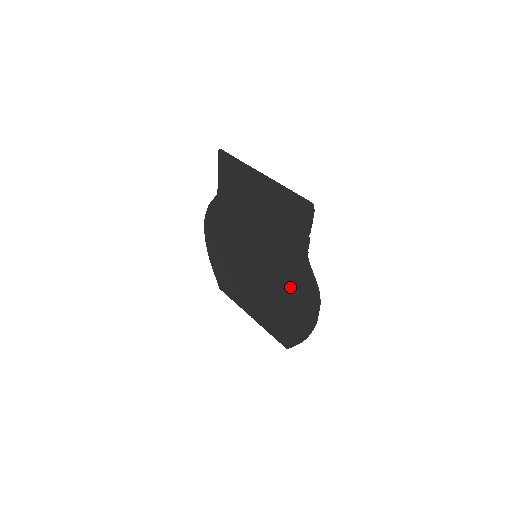
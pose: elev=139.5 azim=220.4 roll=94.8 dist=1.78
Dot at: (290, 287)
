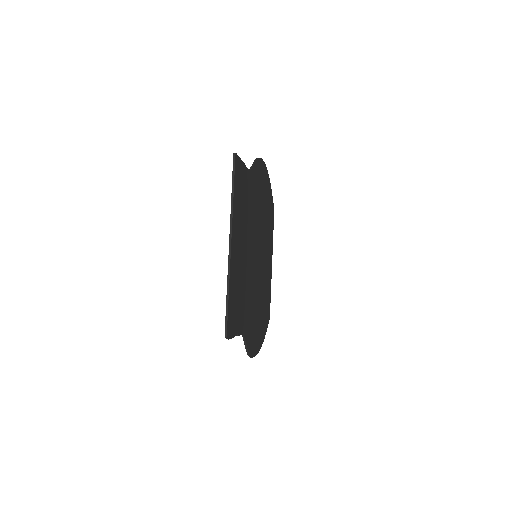
Dot at: occluded
